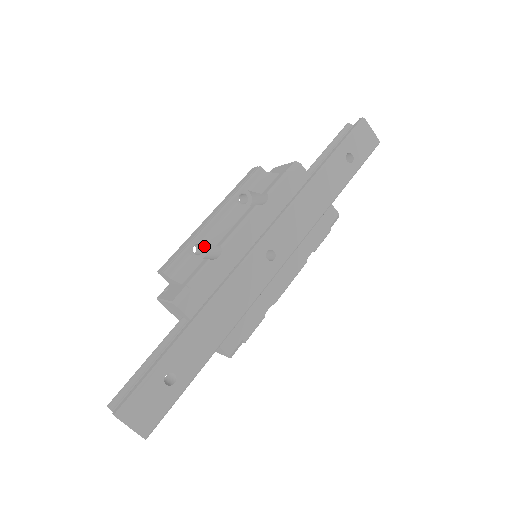
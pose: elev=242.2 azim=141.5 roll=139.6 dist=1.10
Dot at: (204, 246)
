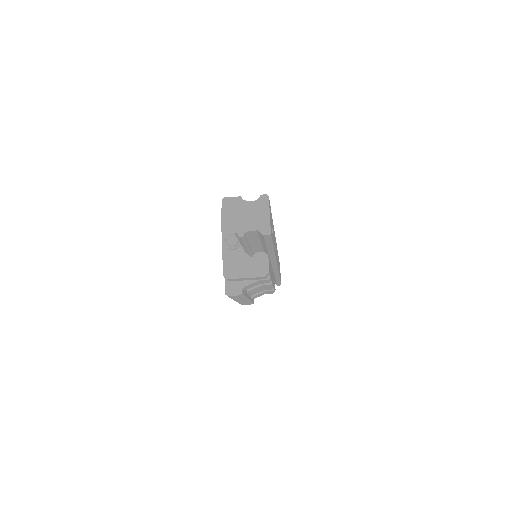
Dot at: occluded
